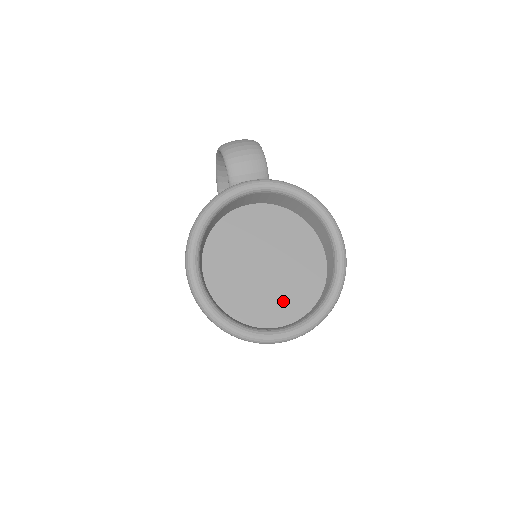
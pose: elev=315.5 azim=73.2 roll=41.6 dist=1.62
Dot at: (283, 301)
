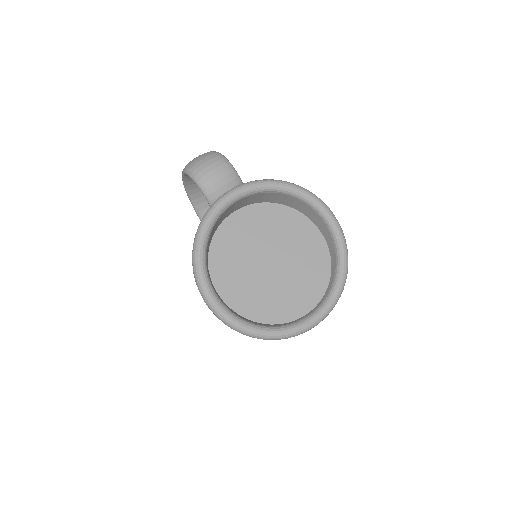
Dot at: (300, 289)
